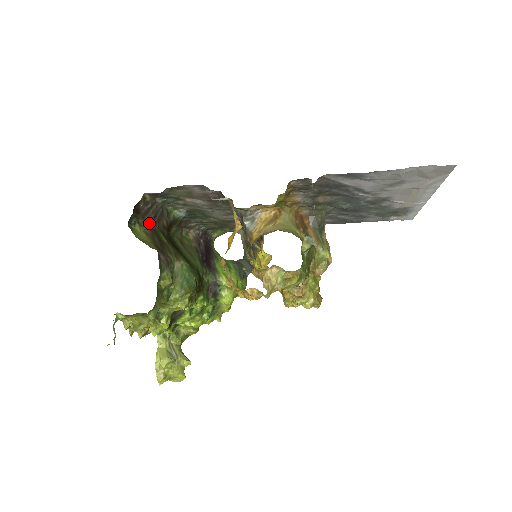
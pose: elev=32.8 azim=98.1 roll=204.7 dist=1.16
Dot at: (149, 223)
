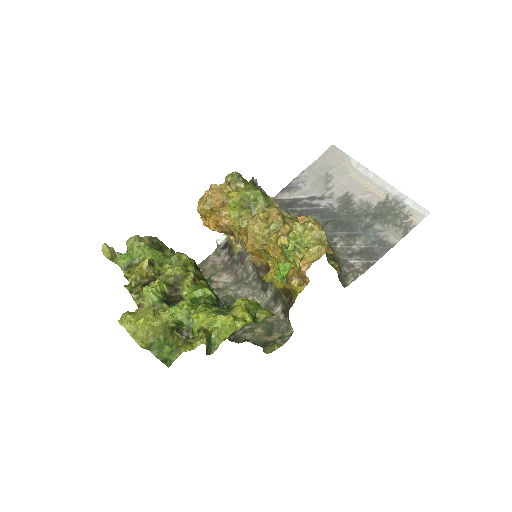
Dot at: occluded
